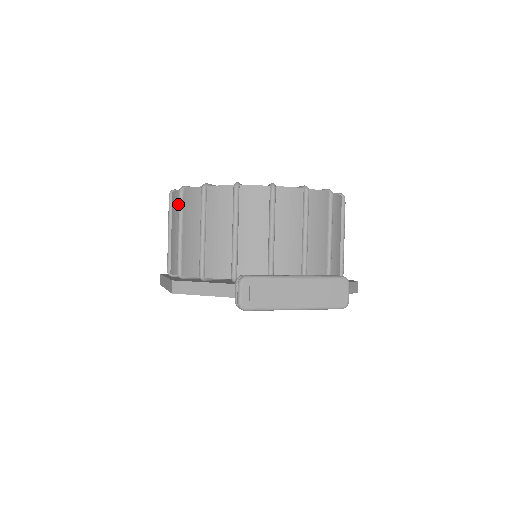
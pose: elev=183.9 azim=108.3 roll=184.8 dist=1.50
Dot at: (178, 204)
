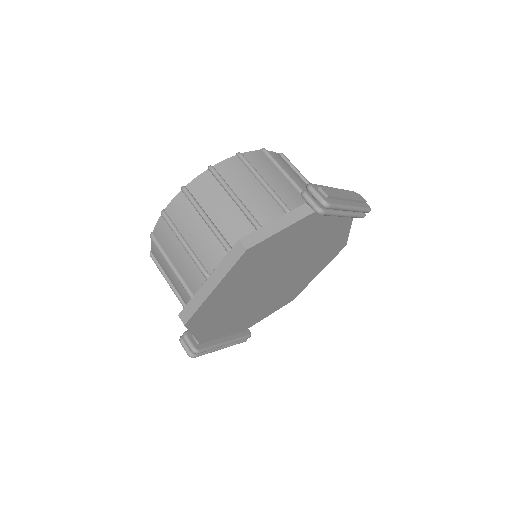
Dot at: (185, 204)
